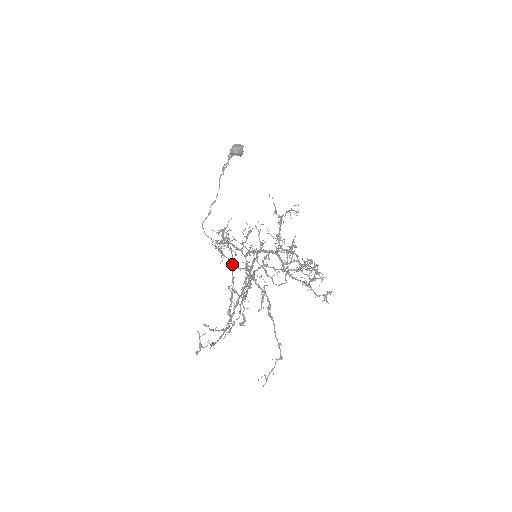
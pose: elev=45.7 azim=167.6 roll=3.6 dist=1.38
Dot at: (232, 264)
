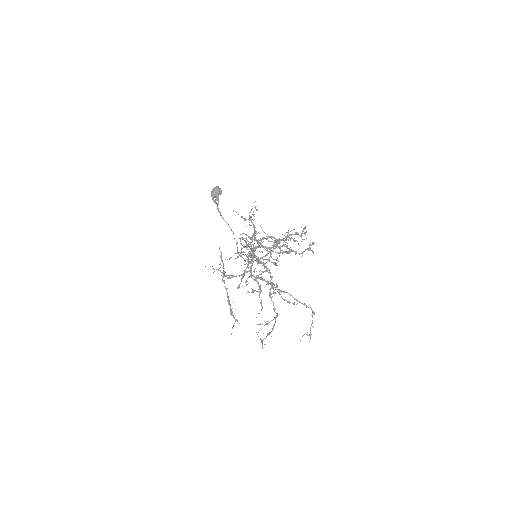
Dot at: occluded
